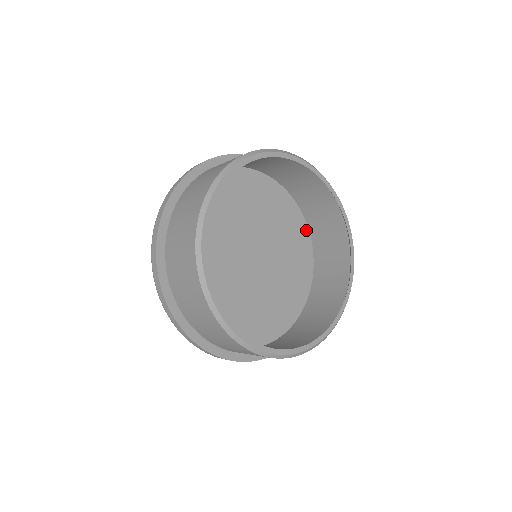
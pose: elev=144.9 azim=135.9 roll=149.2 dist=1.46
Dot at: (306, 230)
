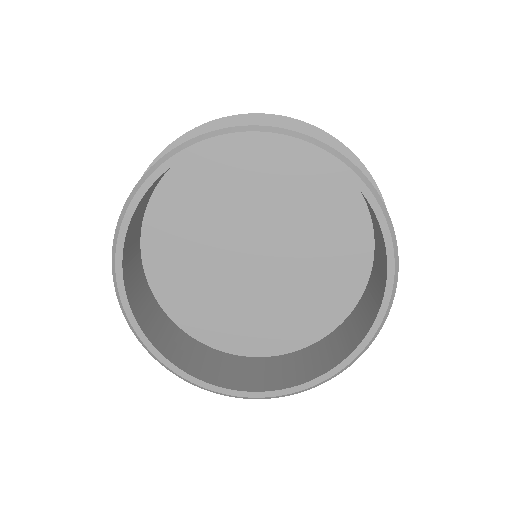
Dot at: occluded
